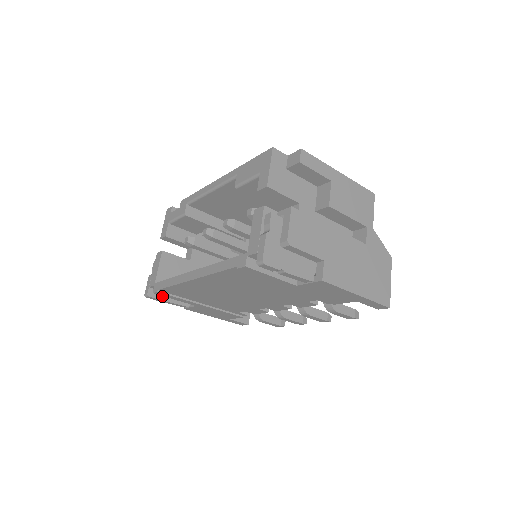
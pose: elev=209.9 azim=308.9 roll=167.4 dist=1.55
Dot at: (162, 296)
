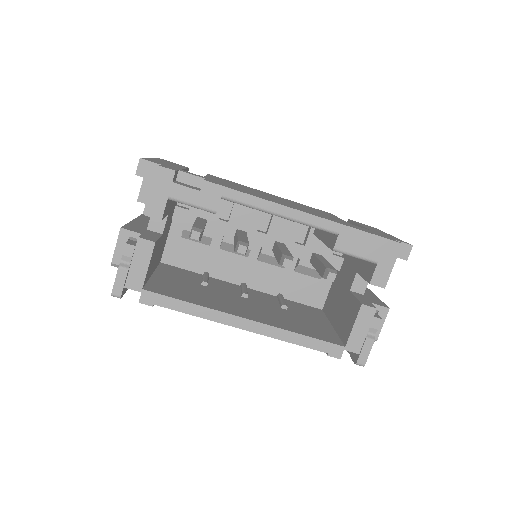
Dot at: occluded
